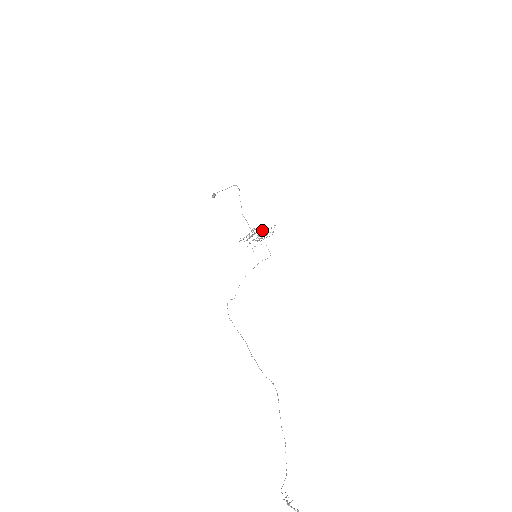
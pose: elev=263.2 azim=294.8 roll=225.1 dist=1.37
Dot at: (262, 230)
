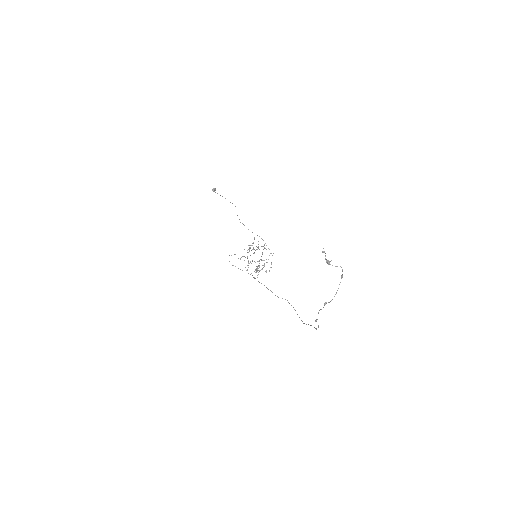
Dot at: occluded
